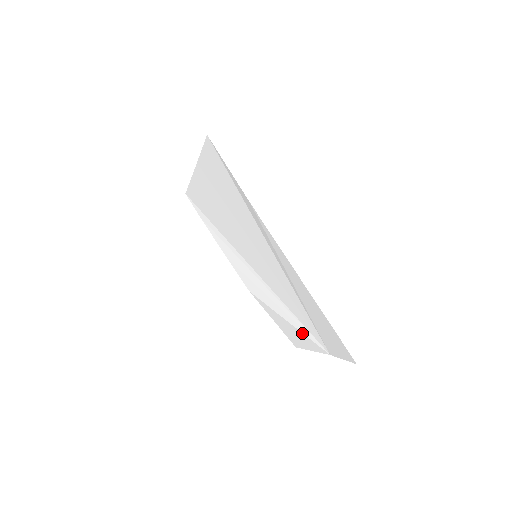
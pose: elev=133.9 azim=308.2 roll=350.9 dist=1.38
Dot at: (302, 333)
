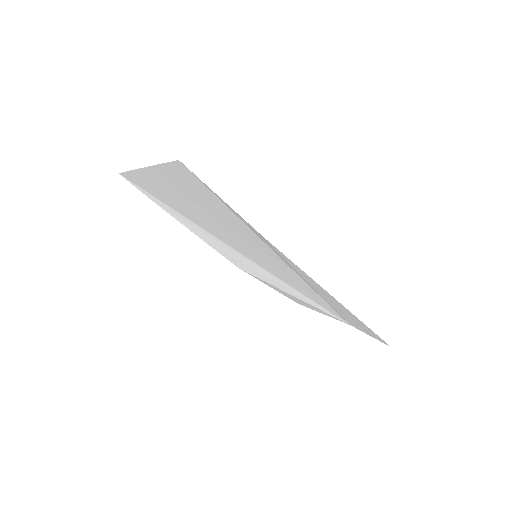
Dot at: (314, 307)
